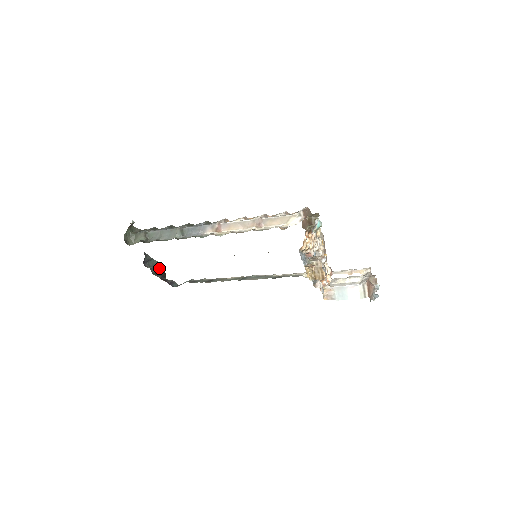
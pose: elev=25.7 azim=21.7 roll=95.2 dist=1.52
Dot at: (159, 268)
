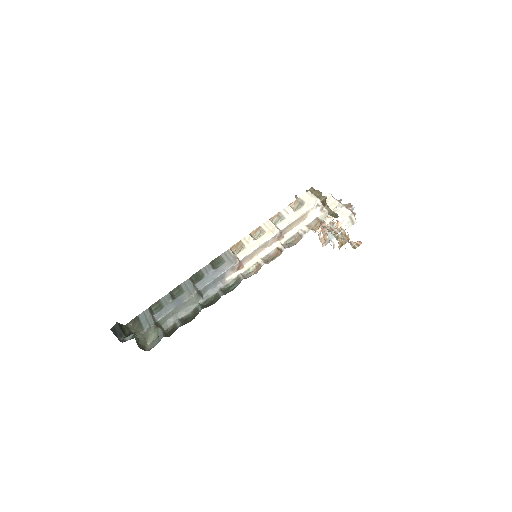
Dot at: (122, 328)
